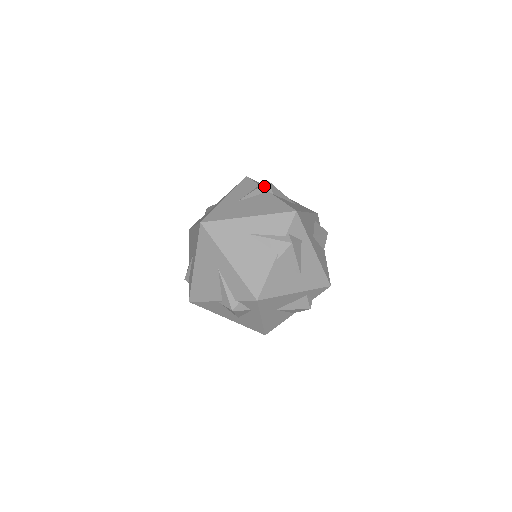
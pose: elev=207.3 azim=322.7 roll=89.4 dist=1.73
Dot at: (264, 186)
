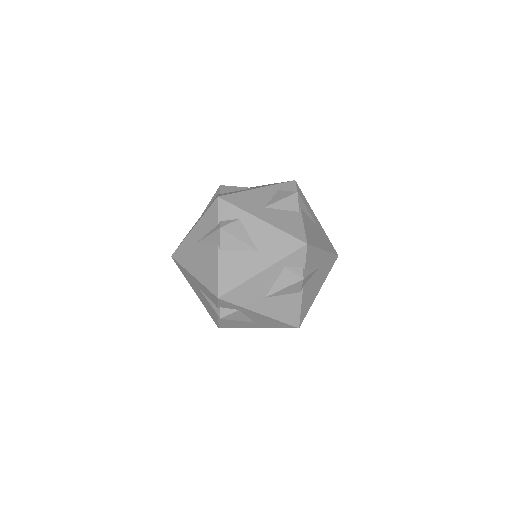
Dot at: (216, 192)
